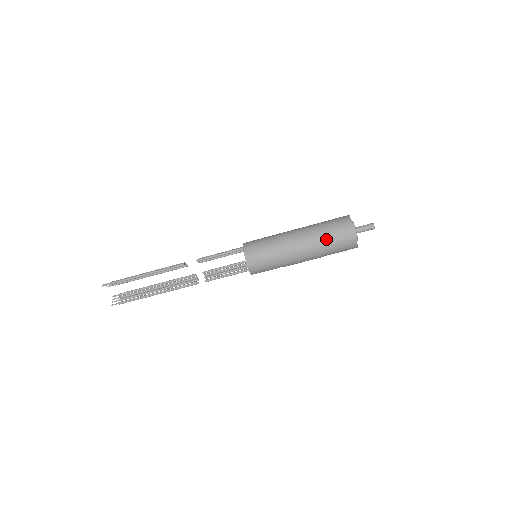
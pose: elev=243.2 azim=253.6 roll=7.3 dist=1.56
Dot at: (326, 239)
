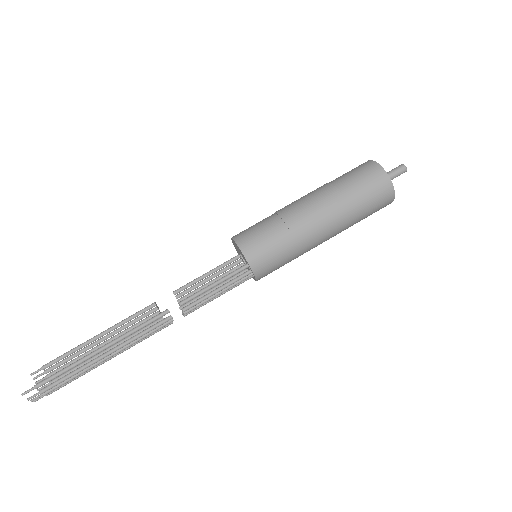
Dot at: (333, 180)
